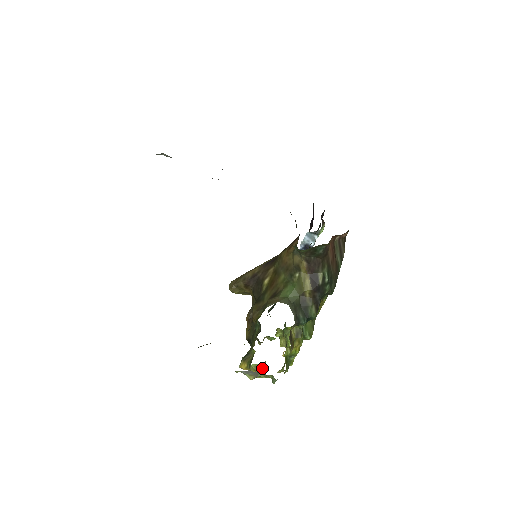
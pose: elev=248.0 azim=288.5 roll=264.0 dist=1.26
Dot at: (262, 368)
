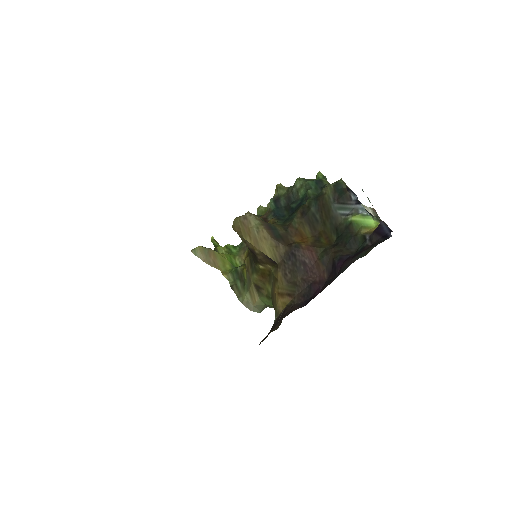
Dot at: occluded
